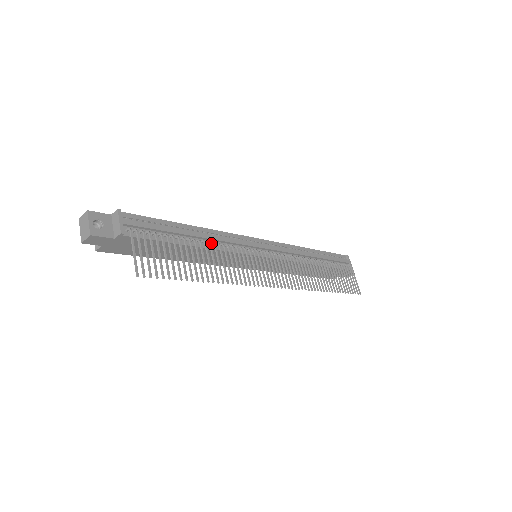
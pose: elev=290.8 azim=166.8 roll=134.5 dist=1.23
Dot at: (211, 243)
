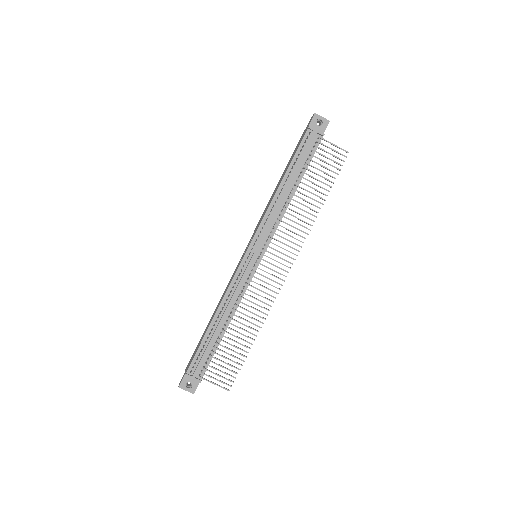
Dot at: (231, 313)
